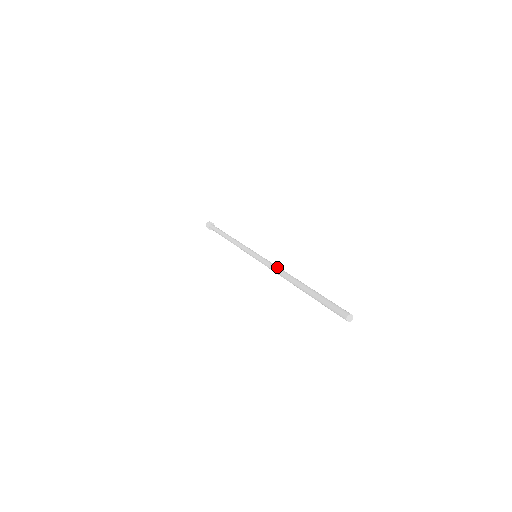
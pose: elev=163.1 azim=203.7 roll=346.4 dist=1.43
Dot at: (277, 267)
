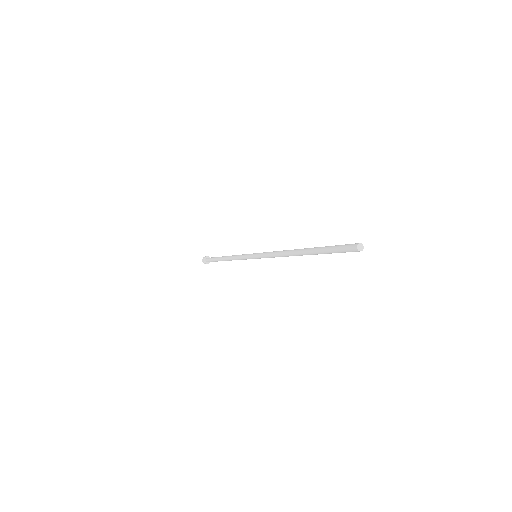
Dot at: occluded
